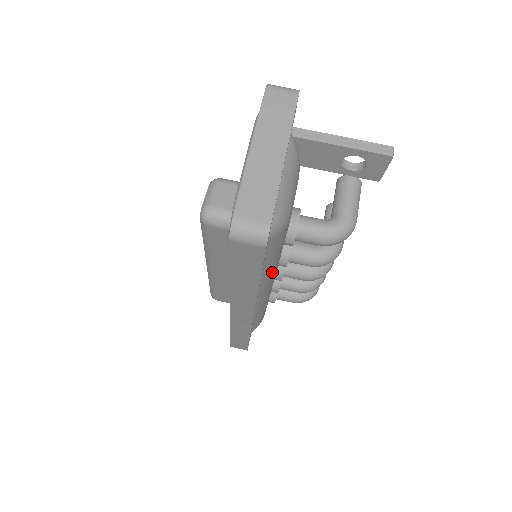
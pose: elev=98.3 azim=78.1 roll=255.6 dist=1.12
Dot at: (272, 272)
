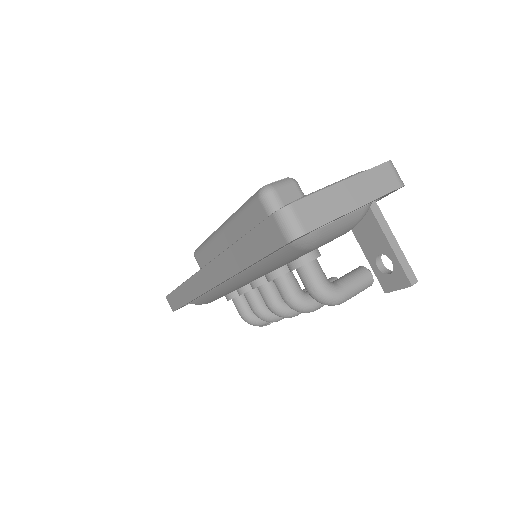
Dot at: (259, 273)
